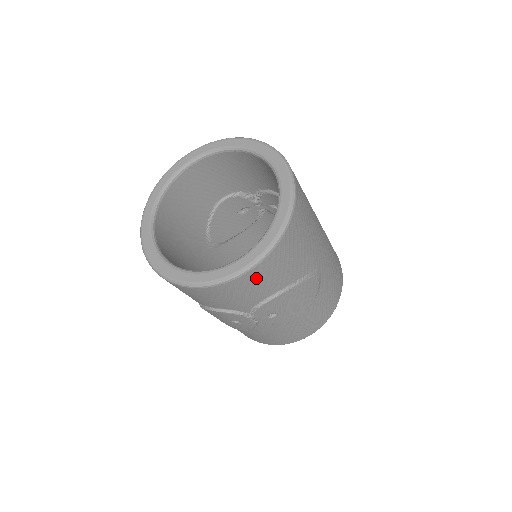
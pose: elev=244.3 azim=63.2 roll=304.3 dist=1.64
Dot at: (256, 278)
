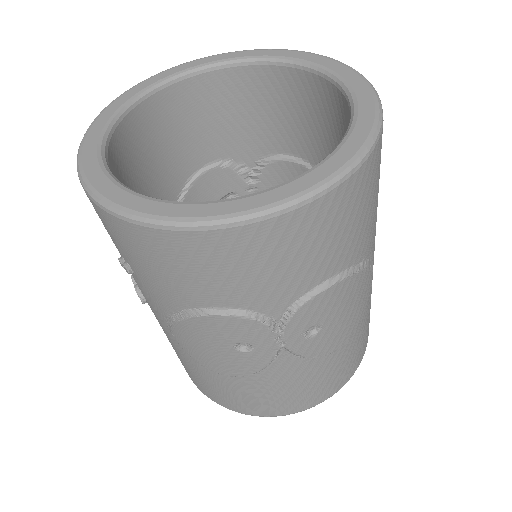
Dot at: (326, 221)
